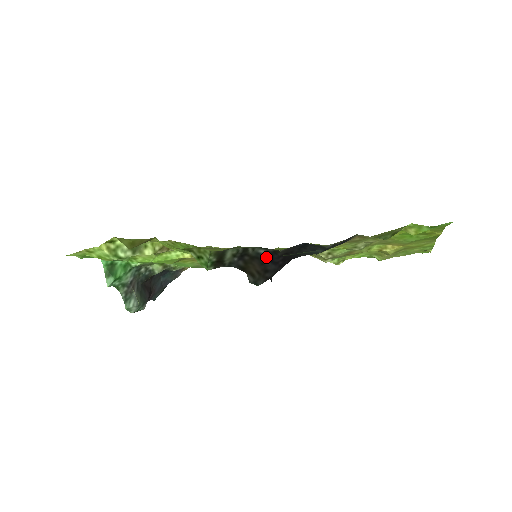
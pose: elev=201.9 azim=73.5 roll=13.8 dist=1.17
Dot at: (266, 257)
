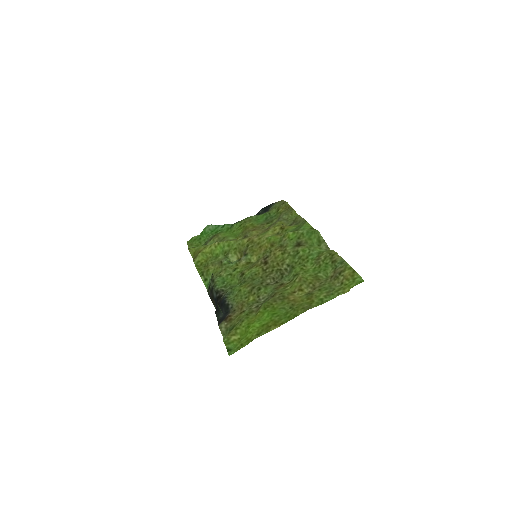
Dot at: (215, 300)
